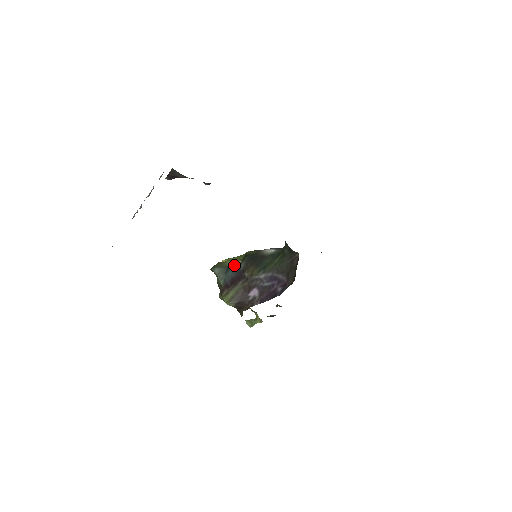
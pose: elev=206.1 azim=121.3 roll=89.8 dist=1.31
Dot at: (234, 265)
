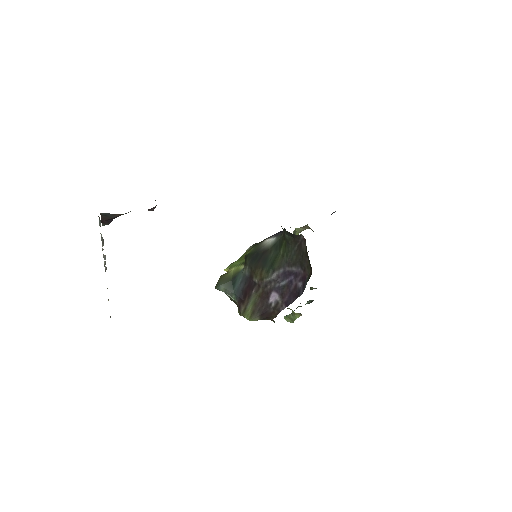
Dot at: (238, 273)
